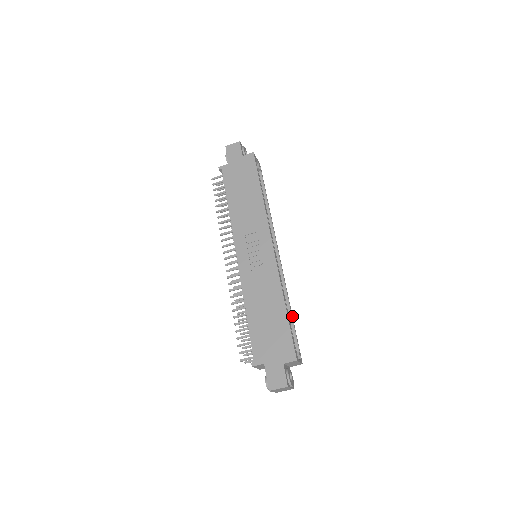
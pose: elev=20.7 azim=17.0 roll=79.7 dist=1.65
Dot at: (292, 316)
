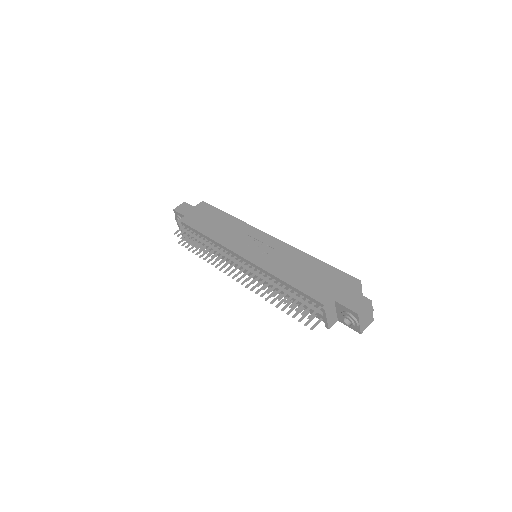
Dot at: occluded
